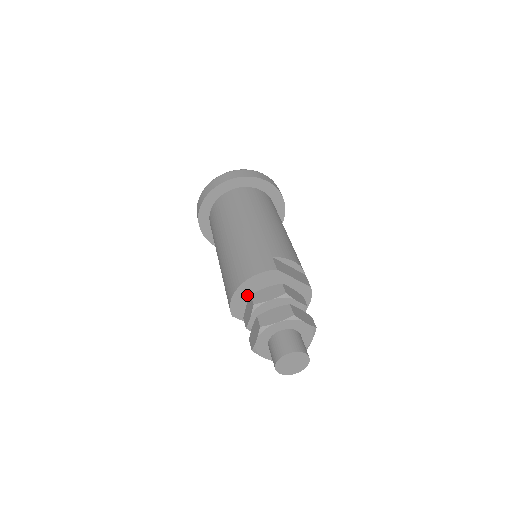
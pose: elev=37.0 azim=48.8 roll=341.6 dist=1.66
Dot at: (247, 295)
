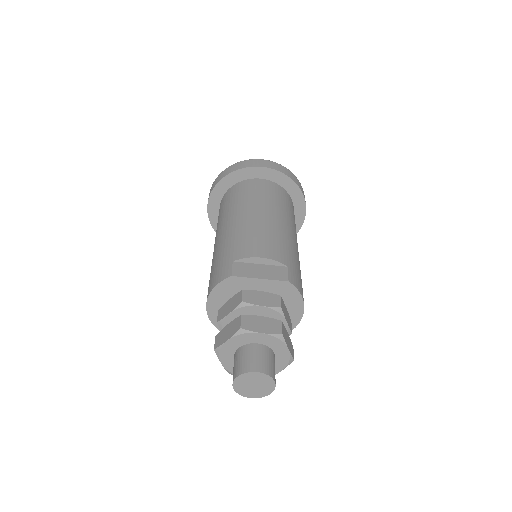
Dot at: occluded
